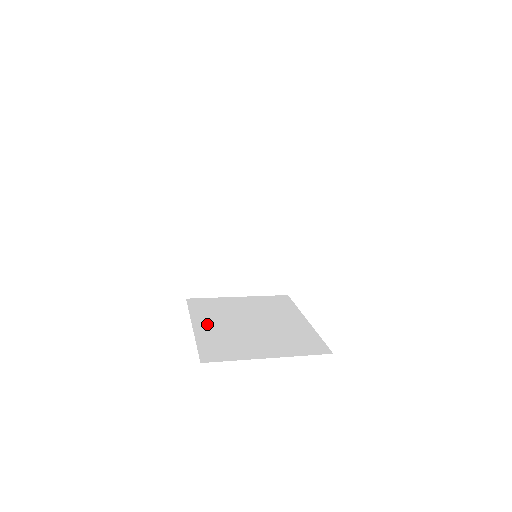
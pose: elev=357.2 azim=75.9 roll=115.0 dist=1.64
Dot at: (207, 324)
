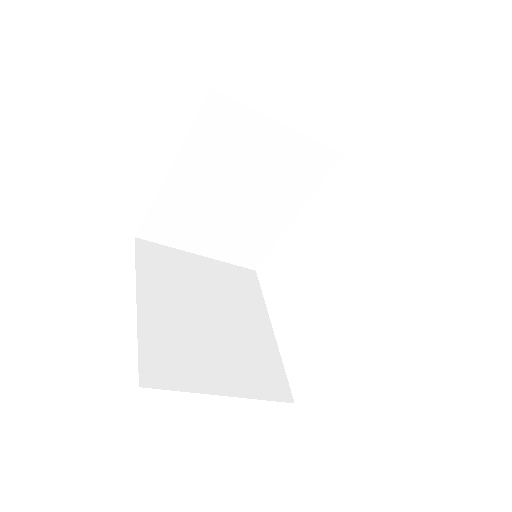
Dot at: occluded
